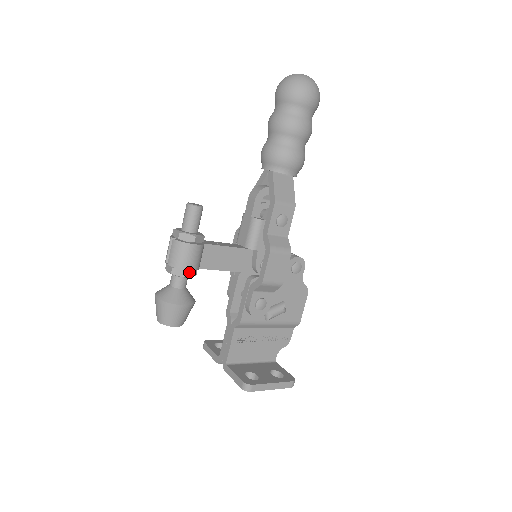
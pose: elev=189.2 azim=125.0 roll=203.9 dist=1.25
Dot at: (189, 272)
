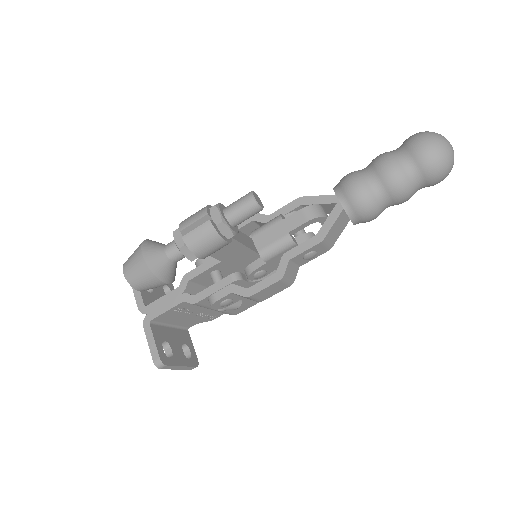
Dot at: occluded
